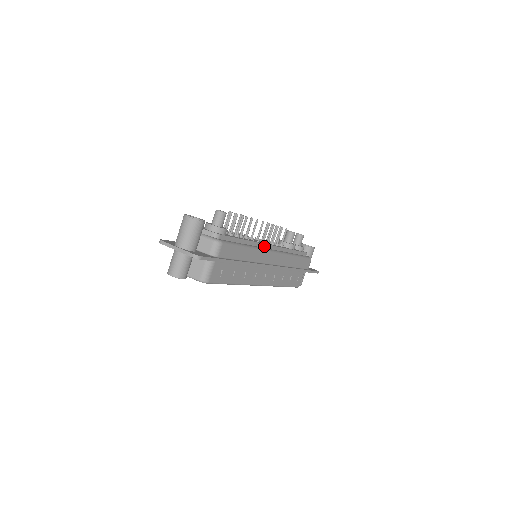
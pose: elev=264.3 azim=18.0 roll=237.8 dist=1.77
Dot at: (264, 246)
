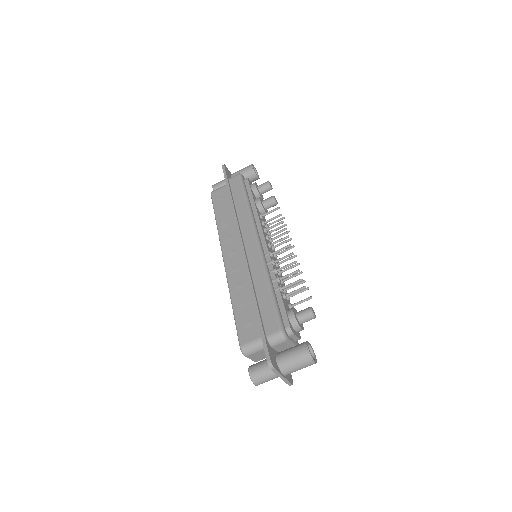
Dot at: occluded
